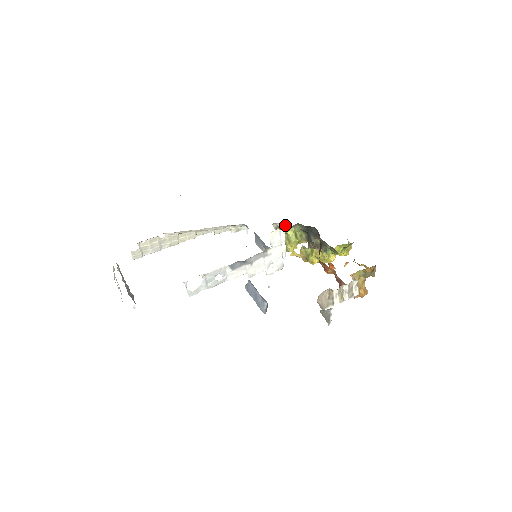
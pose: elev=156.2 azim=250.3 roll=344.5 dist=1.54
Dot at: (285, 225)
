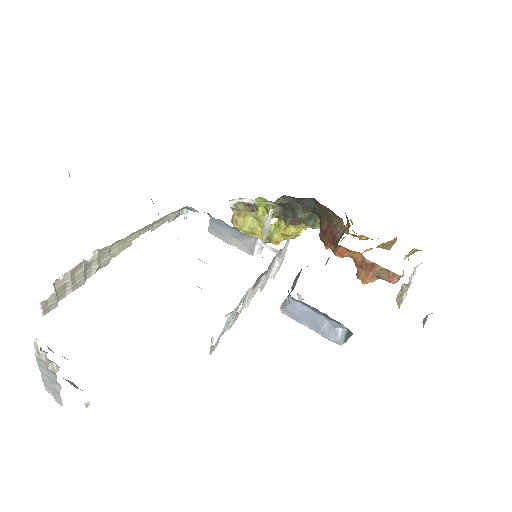
Dot at: (256, 199)
